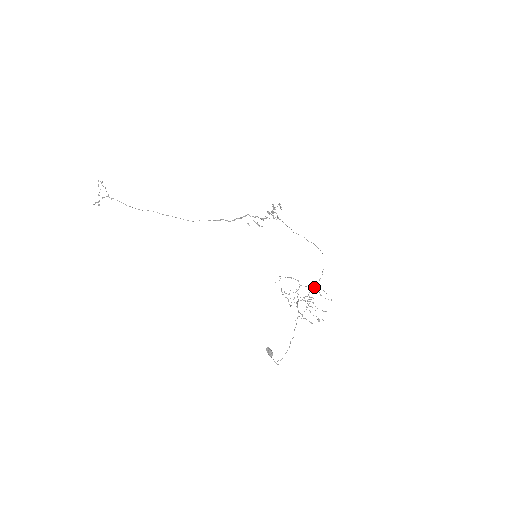
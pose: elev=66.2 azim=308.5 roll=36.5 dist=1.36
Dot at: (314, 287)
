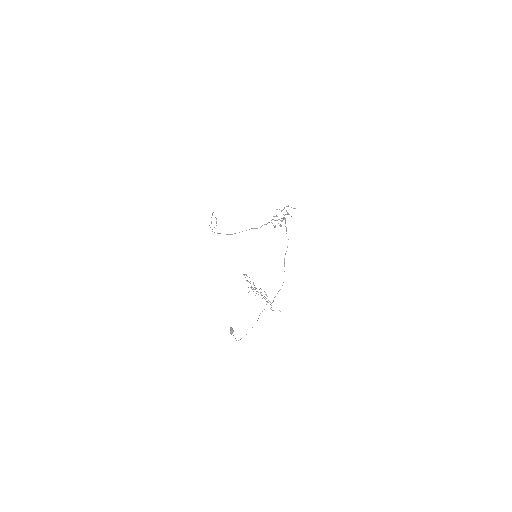
Dot at: occluded
